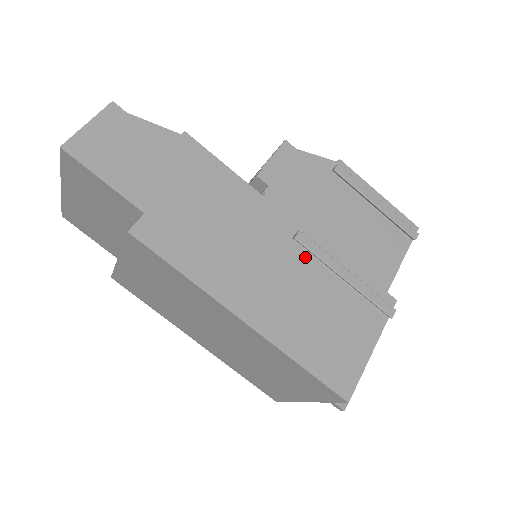
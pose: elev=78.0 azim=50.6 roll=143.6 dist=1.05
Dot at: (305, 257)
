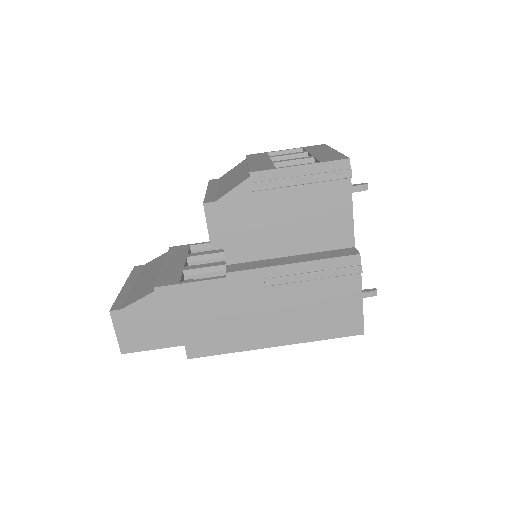
Dot at: (281, 286)
